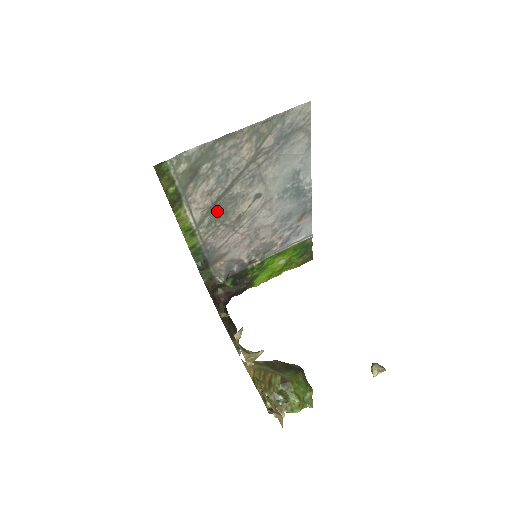
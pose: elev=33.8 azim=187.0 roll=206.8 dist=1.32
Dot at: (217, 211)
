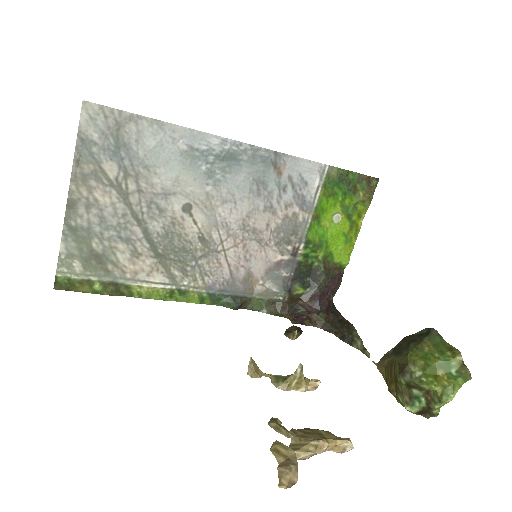
Dot at: (172, 257)
